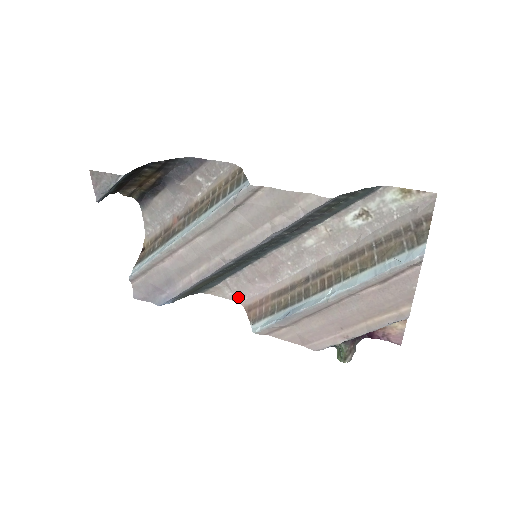
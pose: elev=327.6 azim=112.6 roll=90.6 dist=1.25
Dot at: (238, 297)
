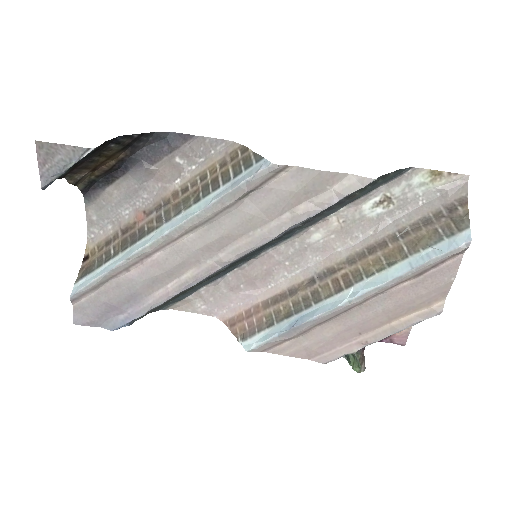
Dot at: (214, 310)
